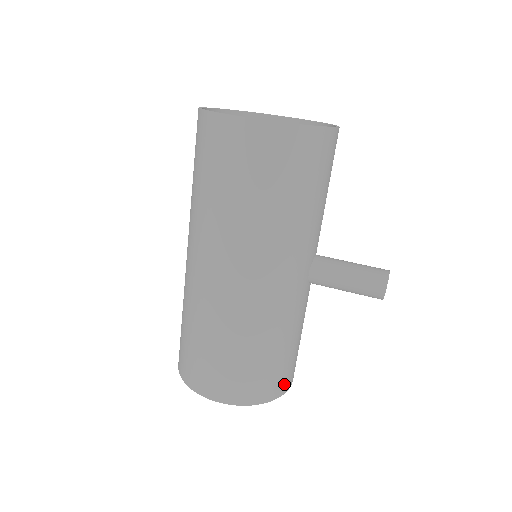
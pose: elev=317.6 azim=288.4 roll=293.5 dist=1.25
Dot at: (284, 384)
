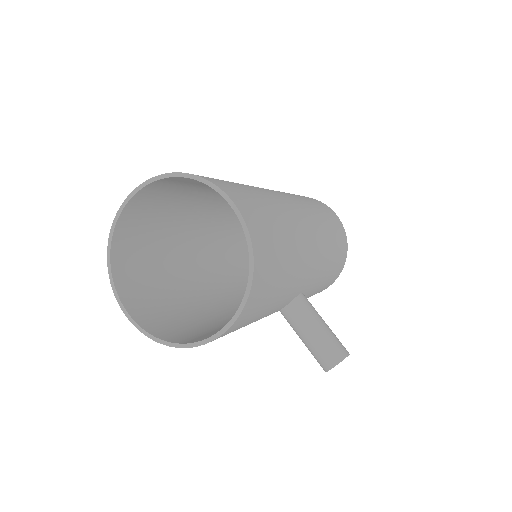
Dot at: occluded
